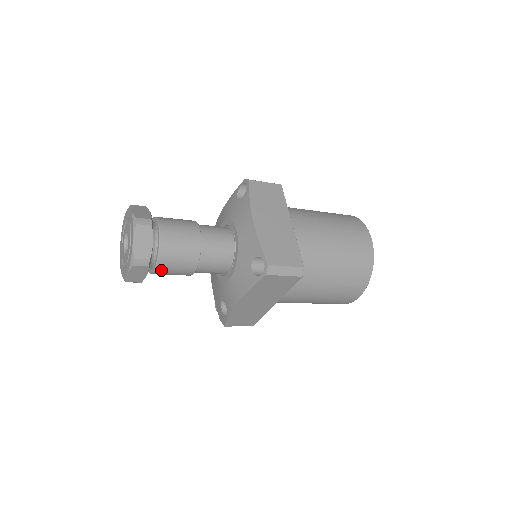
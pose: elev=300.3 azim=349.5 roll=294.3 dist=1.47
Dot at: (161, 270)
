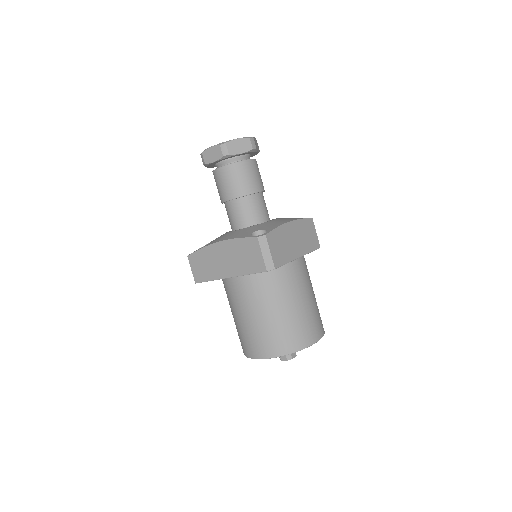
Dot at: (221, 173)
